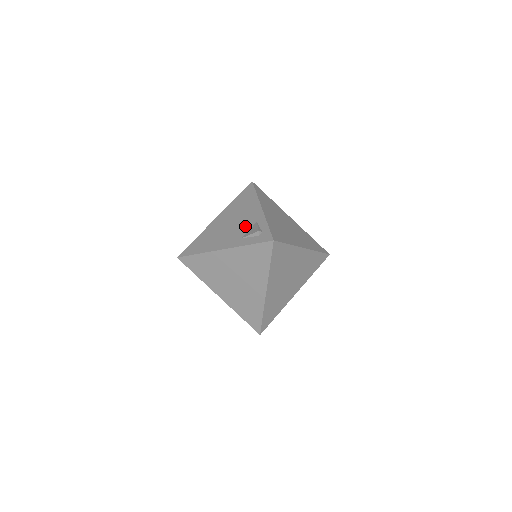
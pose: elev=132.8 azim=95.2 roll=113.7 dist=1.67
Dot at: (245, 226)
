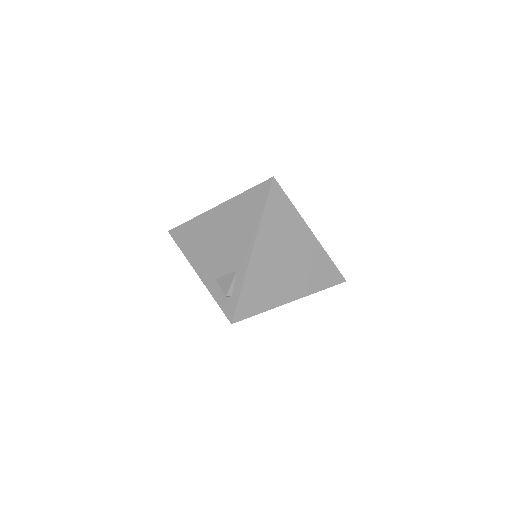
Dot at: (226, 263)
